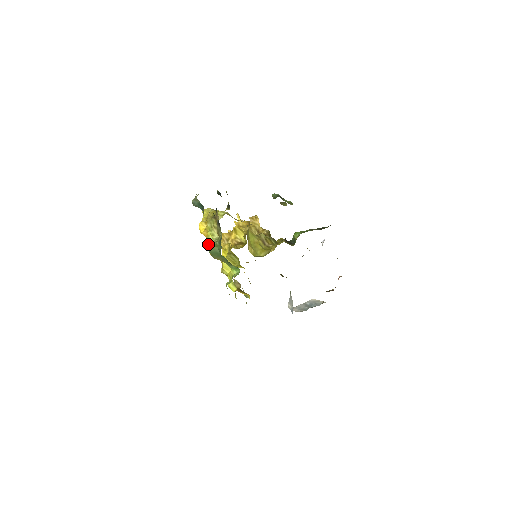
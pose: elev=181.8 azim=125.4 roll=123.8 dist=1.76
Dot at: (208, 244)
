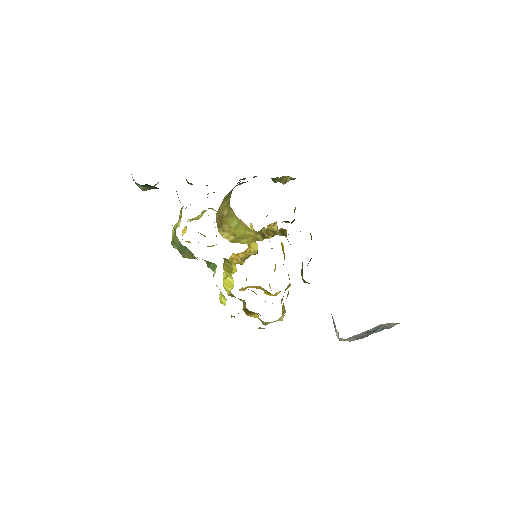
Dot at: (173, 239)
